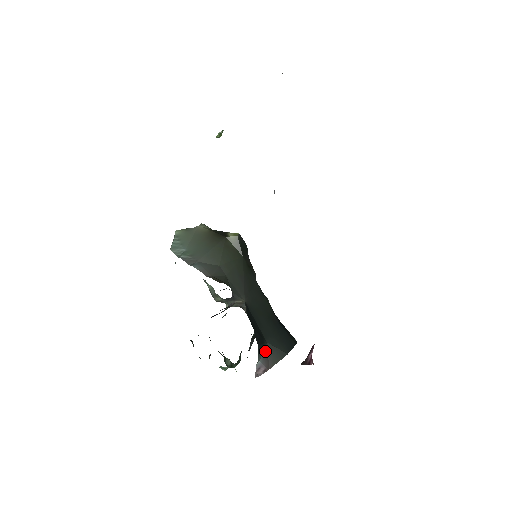
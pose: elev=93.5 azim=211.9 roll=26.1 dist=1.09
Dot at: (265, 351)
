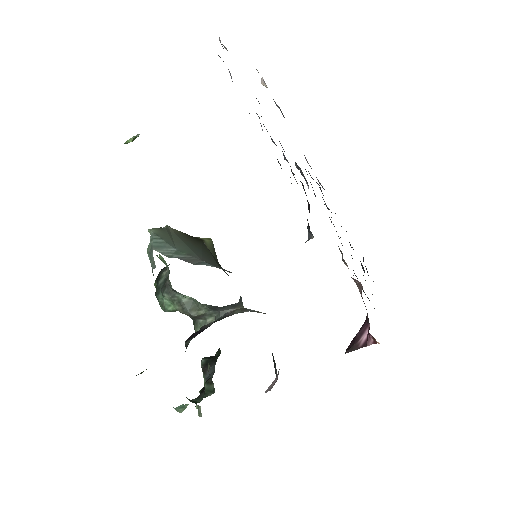
Dot at: occluded
